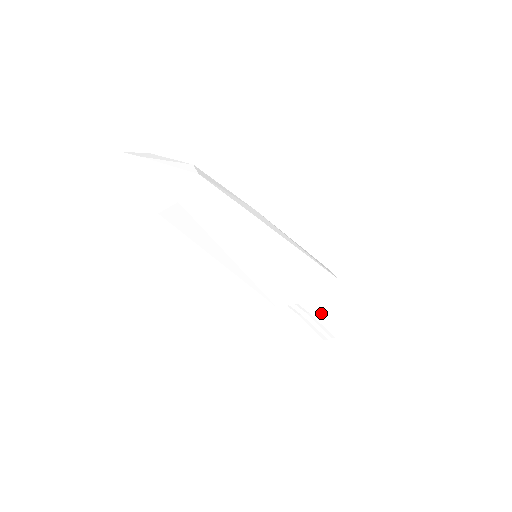
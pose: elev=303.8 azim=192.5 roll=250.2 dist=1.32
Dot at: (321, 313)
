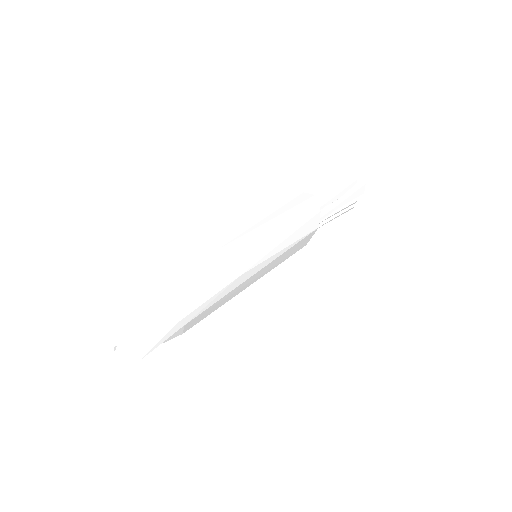
Dot at: (332, 210)
